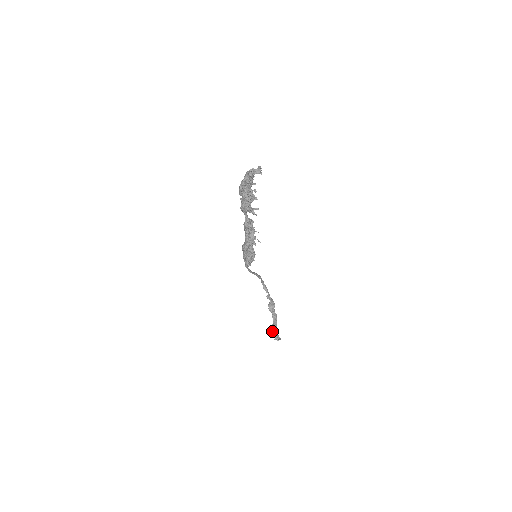
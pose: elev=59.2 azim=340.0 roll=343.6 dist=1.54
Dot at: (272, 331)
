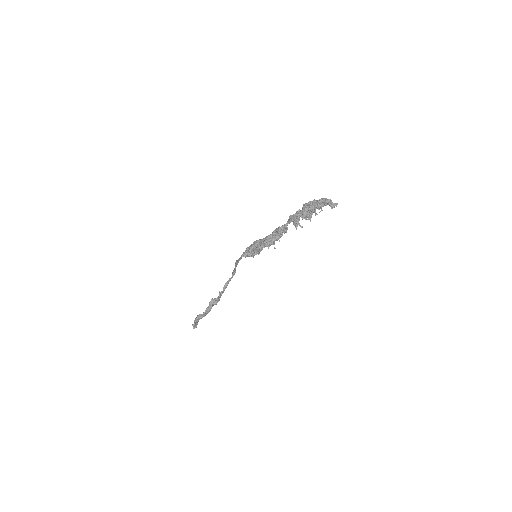
Dot at: (196, 318)
